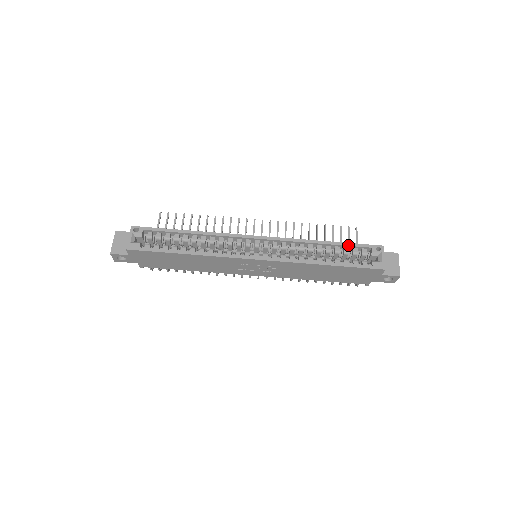
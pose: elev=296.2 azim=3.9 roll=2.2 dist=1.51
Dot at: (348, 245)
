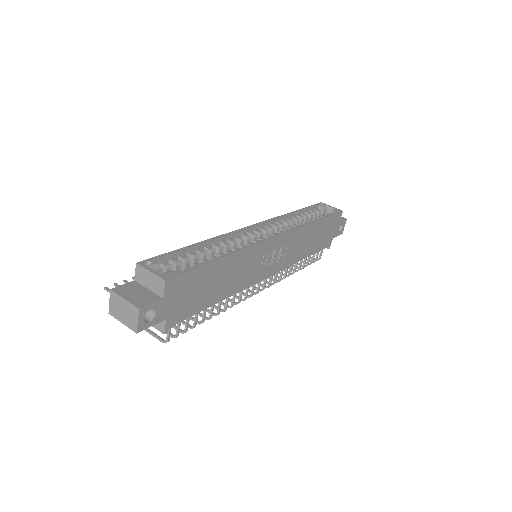
Dot at: (307, 208)
